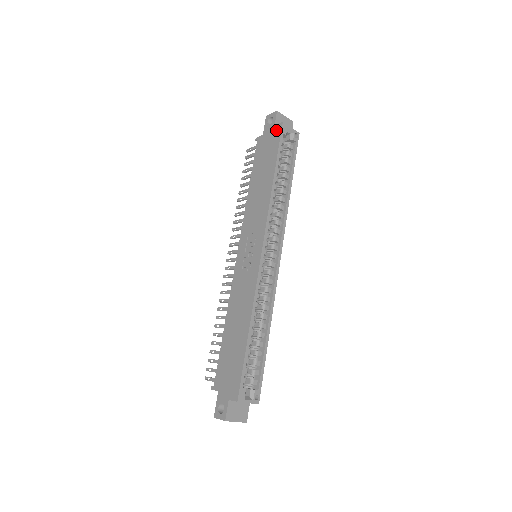
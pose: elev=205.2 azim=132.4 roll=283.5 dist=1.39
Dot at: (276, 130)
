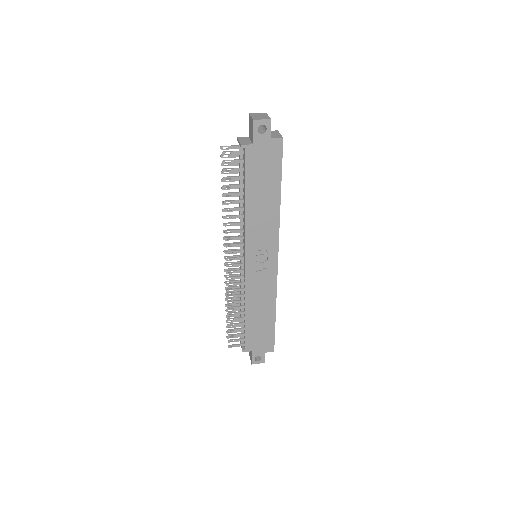
Dot at: (275, 146)
